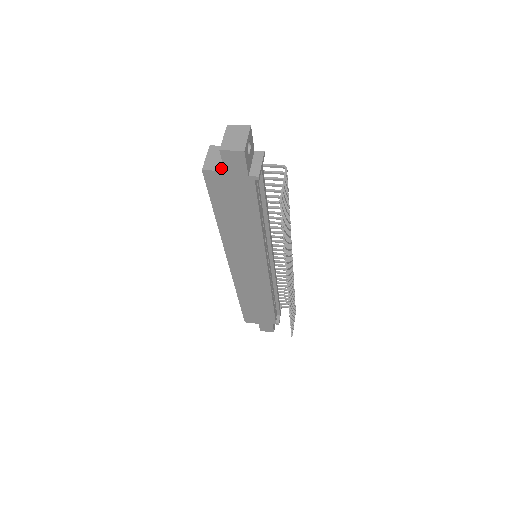
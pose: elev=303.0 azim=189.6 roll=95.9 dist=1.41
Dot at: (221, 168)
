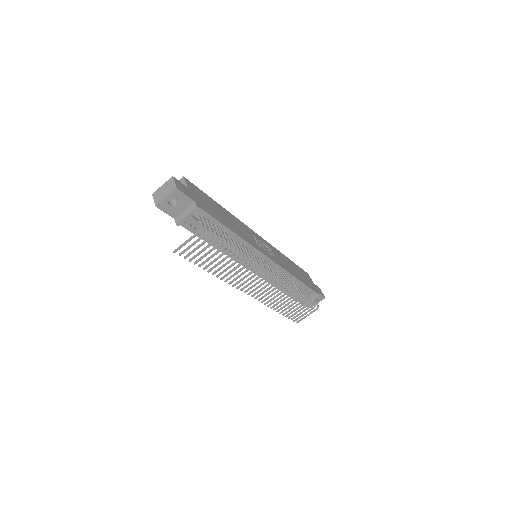
Dot at: occluded
